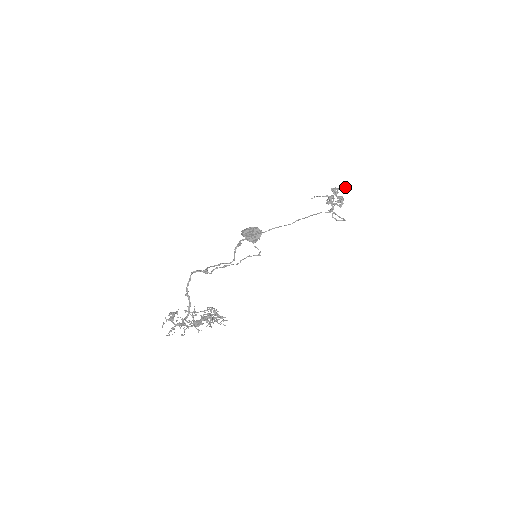
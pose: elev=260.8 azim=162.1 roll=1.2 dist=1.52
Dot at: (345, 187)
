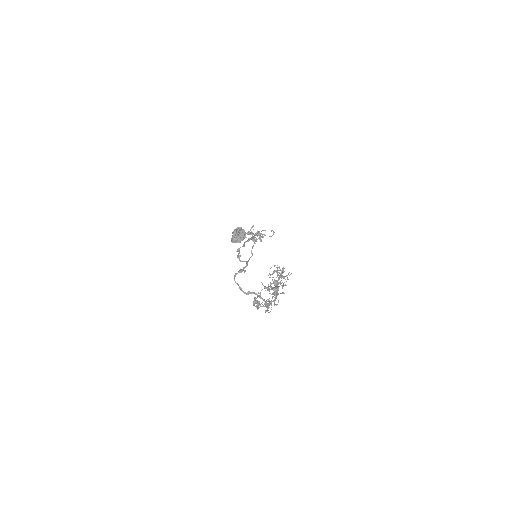
Dot at: (252, 226)
